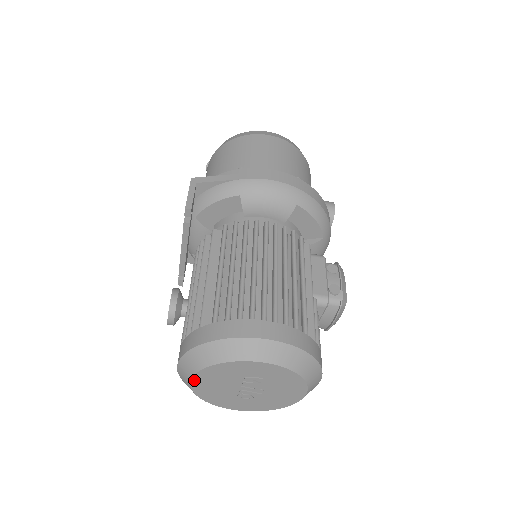
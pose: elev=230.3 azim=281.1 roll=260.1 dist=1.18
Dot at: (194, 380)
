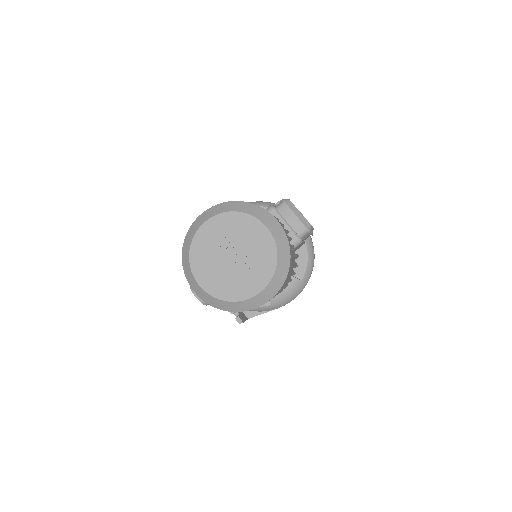
Dot at: (198, 280)
